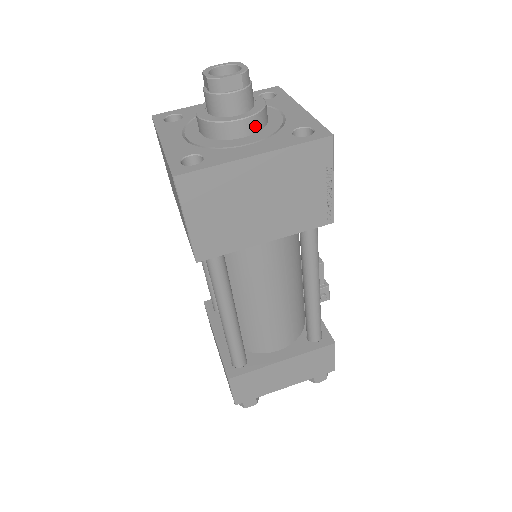
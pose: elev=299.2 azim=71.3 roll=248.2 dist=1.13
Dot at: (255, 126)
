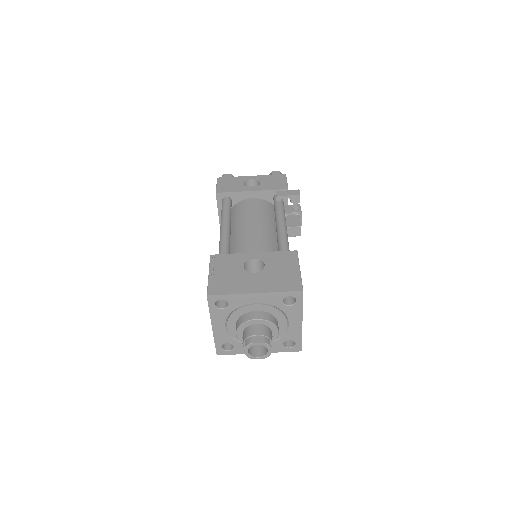
Dot at: occluded
